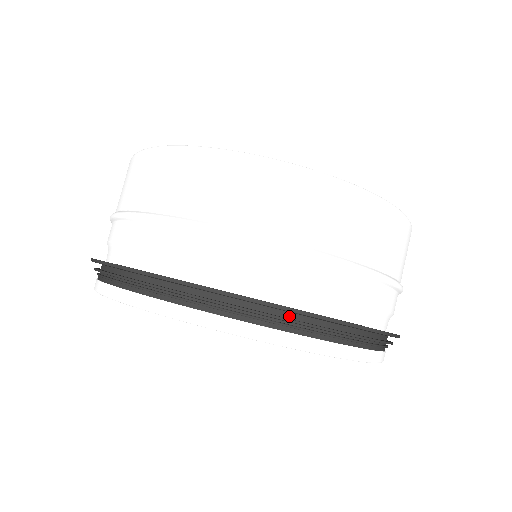
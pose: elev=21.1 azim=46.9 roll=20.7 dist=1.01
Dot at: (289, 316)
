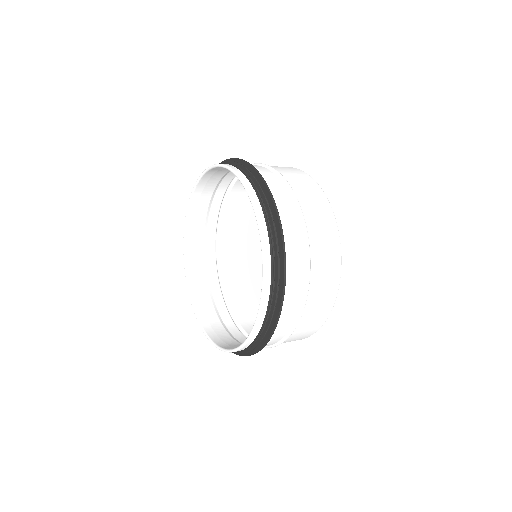
Dot at: (275, 233)
